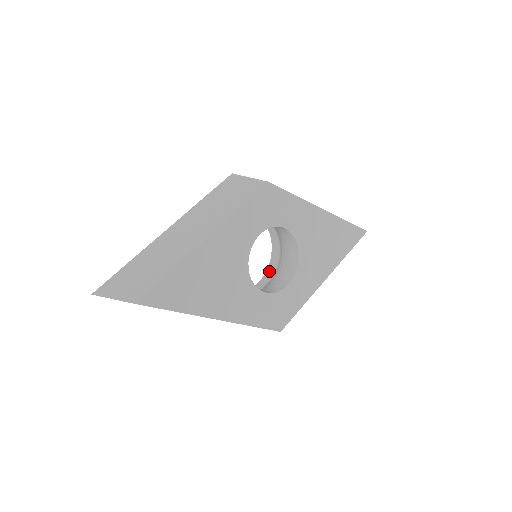
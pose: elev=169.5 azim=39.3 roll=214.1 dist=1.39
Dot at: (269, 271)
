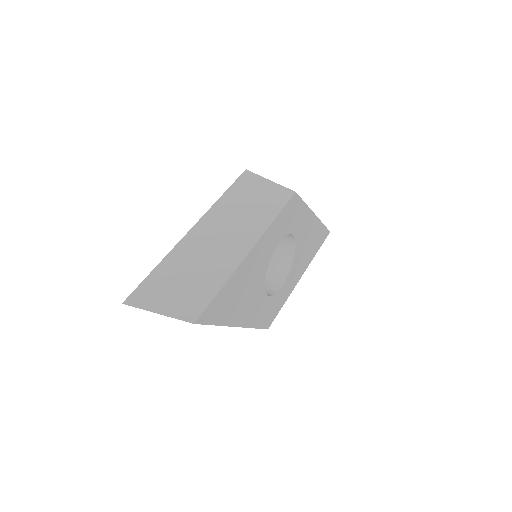
Dot at: occluded
